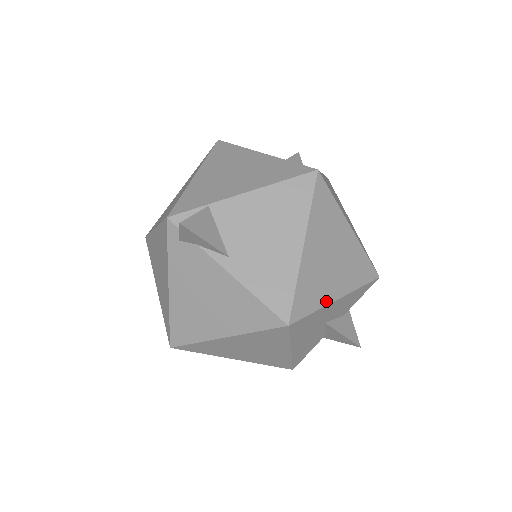
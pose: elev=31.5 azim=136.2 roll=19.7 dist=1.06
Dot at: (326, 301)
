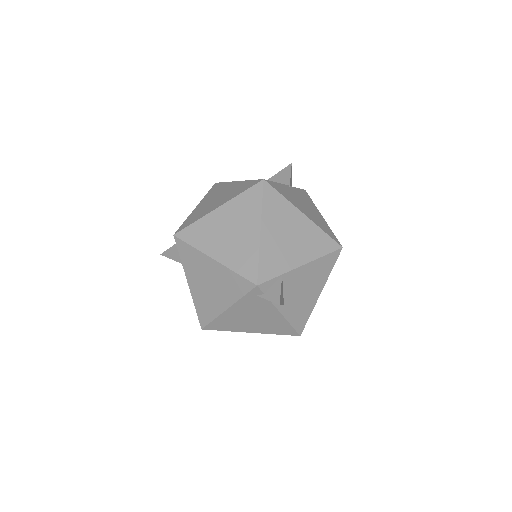
Dot at: occluded
